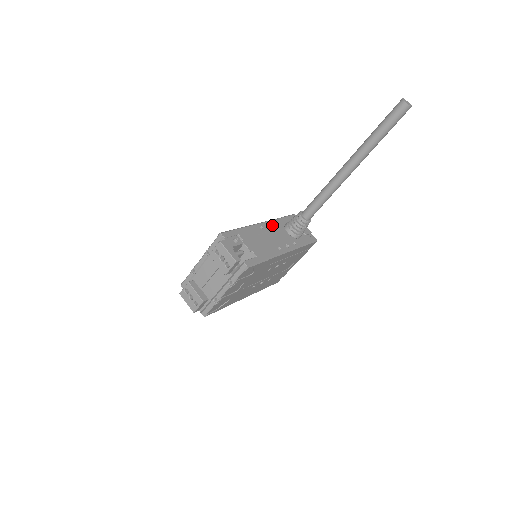
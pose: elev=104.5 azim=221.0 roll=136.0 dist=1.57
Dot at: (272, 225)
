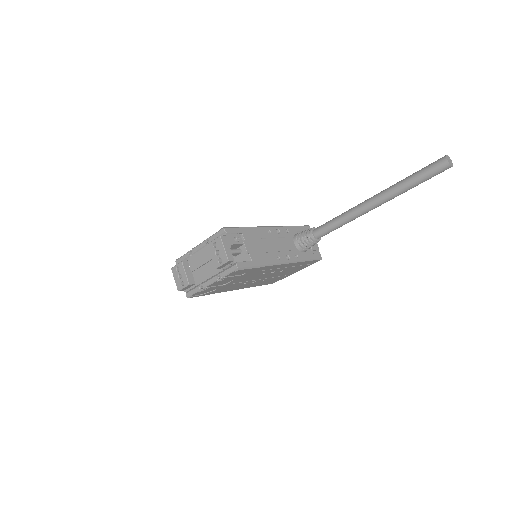
Dot at: (281, 232)
